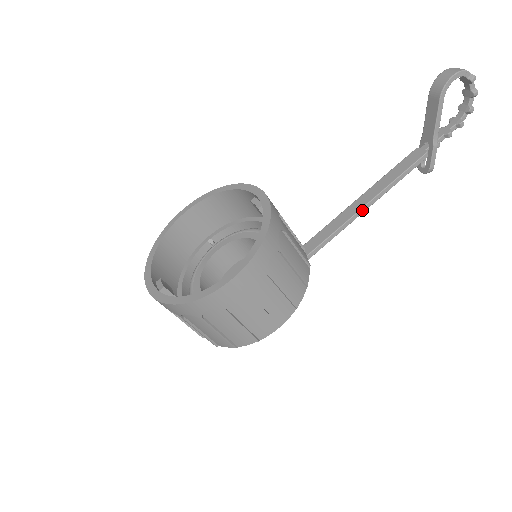
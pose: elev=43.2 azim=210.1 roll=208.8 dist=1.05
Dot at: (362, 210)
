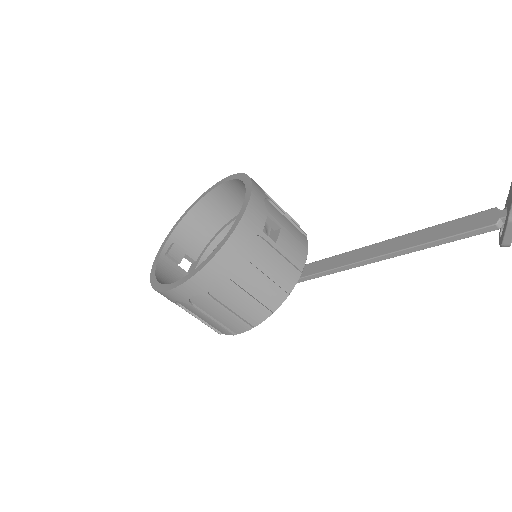
Dot at: (381, 257)
